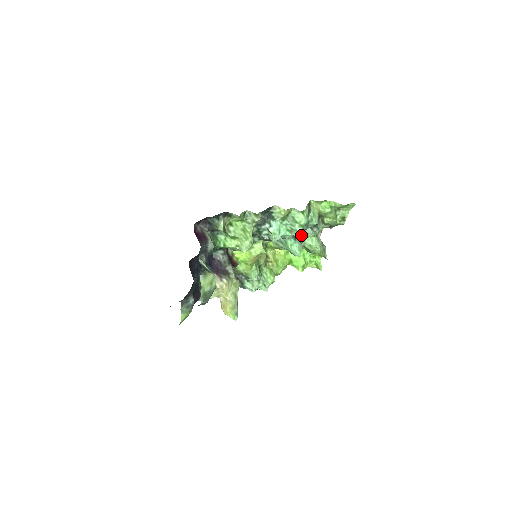
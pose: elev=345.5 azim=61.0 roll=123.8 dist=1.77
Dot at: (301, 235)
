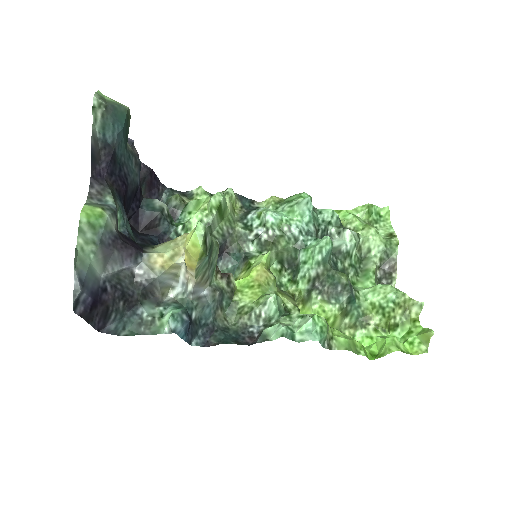
Dot at: (304, 199)
